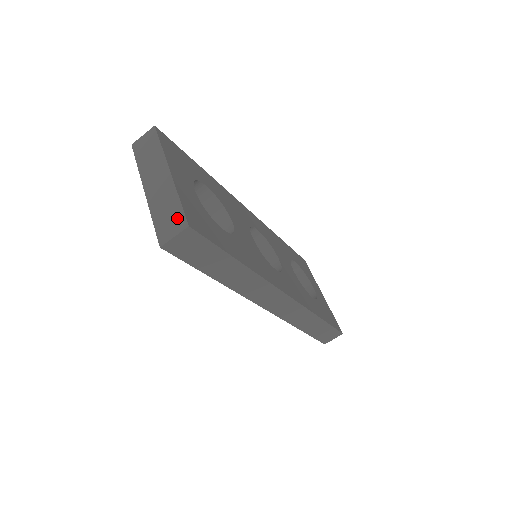
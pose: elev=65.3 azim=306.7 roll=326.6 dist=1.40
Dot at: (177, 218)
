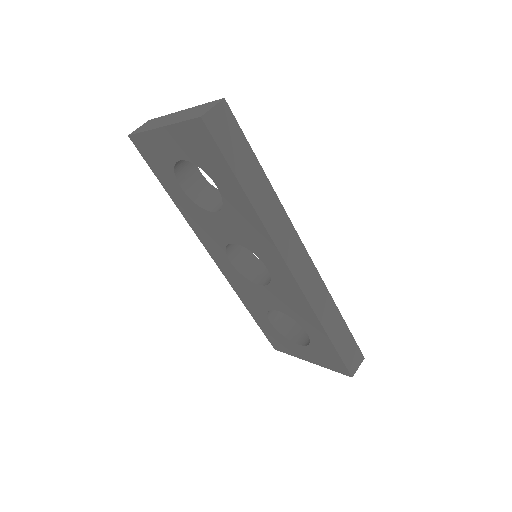
Dot at: (208, 105)
